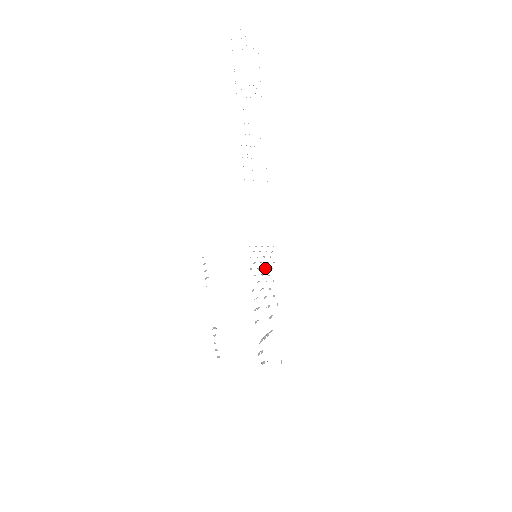
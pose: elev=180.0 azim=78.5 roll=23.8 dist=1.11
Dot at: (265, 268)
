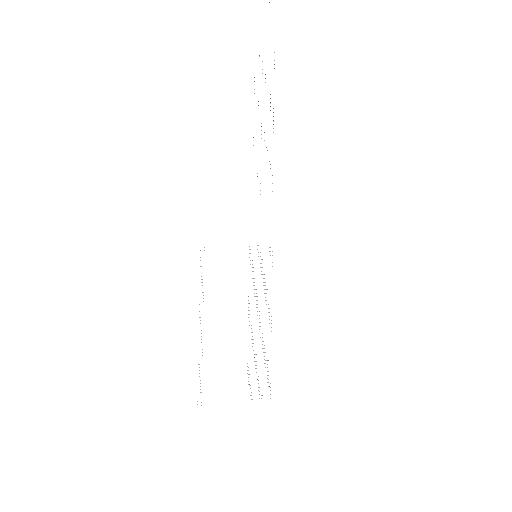
Dot at: occluded
